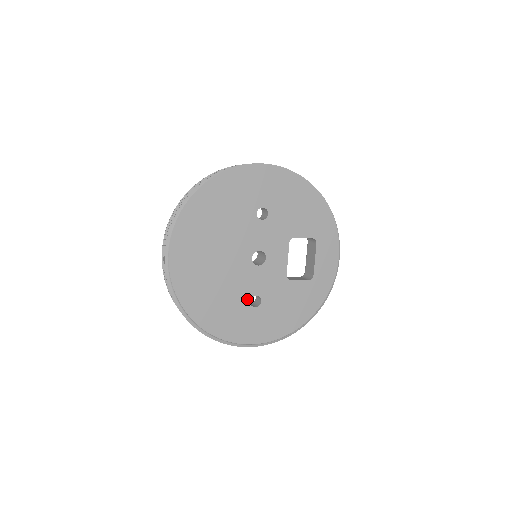
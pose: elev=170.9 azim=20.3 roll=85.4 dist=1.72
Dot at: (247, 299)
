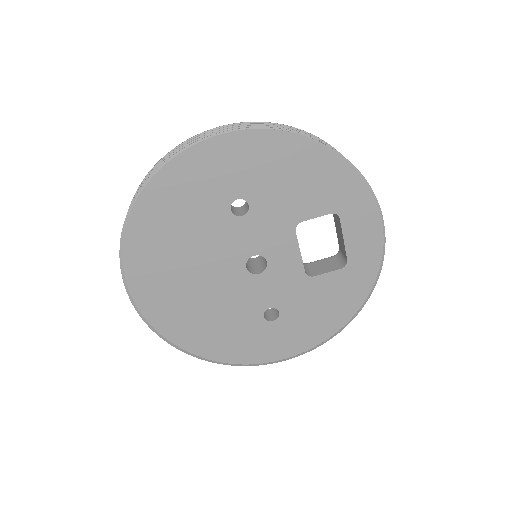
Dot at: (258, 315)
